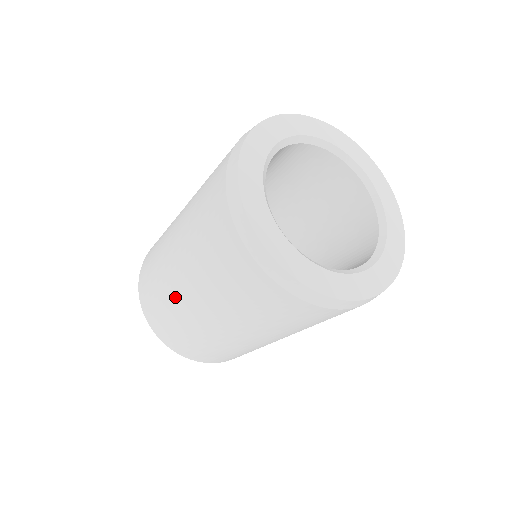
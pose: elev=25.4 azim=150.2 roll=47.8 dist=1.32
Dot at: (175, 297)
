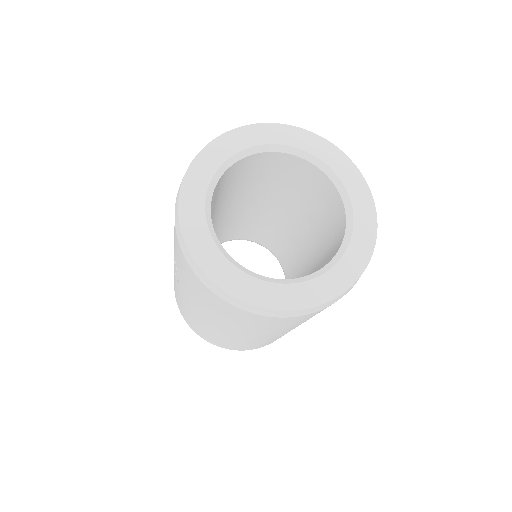
Dot at: (237, 339)
